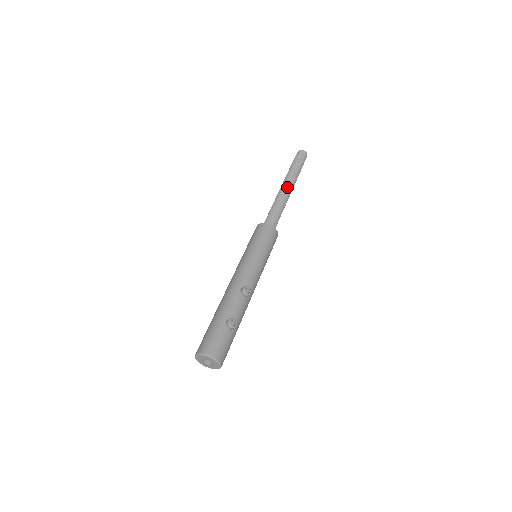
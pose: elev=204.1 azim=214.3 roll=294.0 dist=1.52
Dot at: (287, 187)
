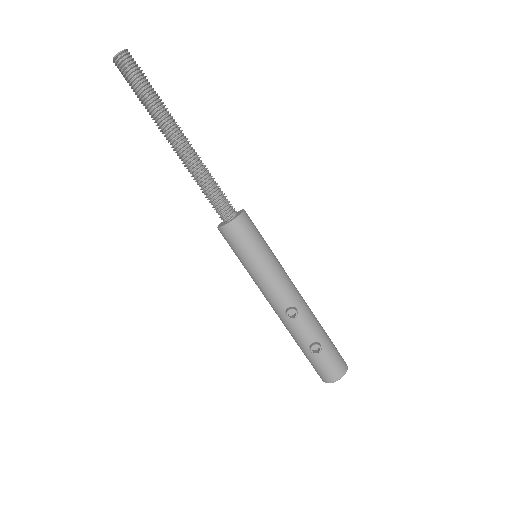
Dot at: (175, 145)
